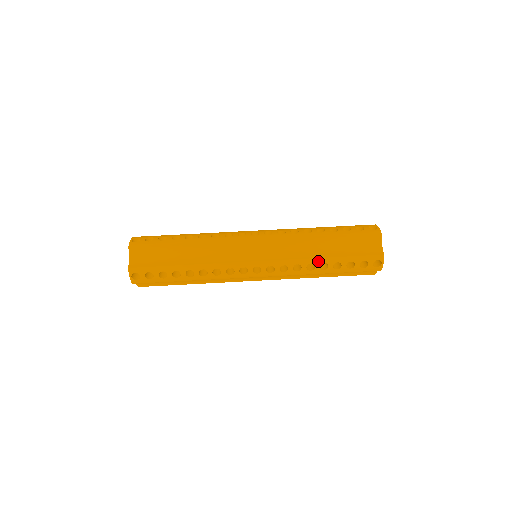
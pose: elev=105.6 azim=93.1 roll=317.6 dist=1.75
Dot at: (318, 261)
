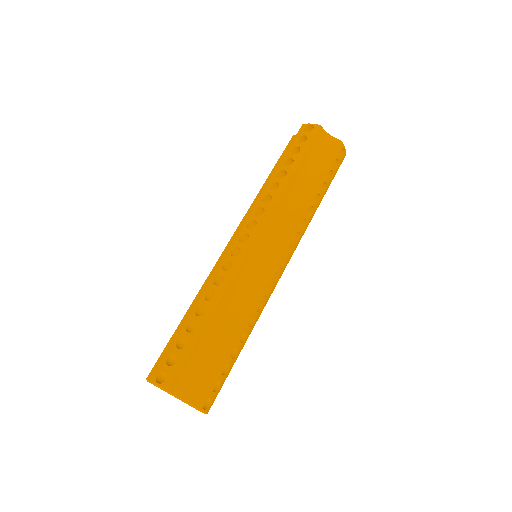
Dot at: (312, 200)
